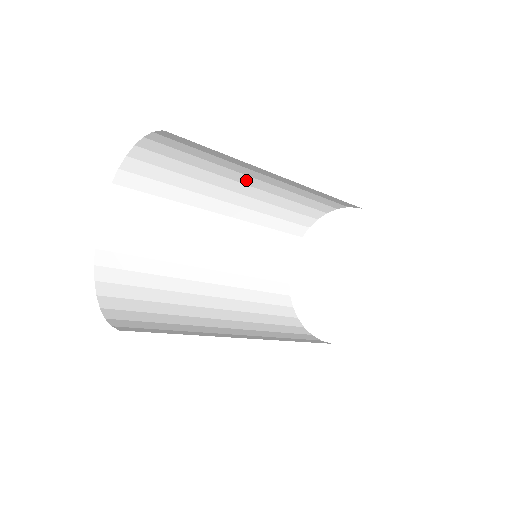
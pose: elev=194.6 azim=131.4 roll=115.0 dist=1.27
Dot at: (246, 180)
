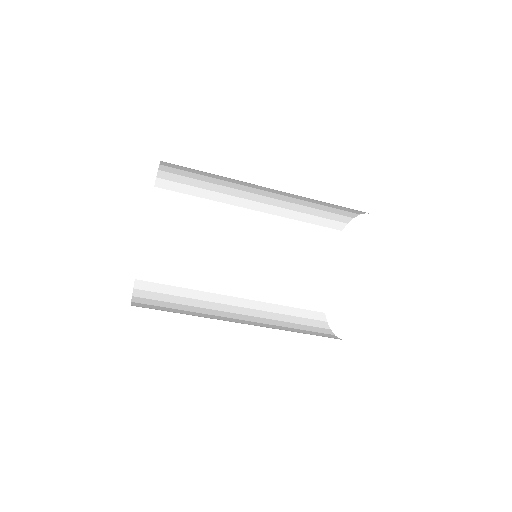
Dot at: (262, 188)
